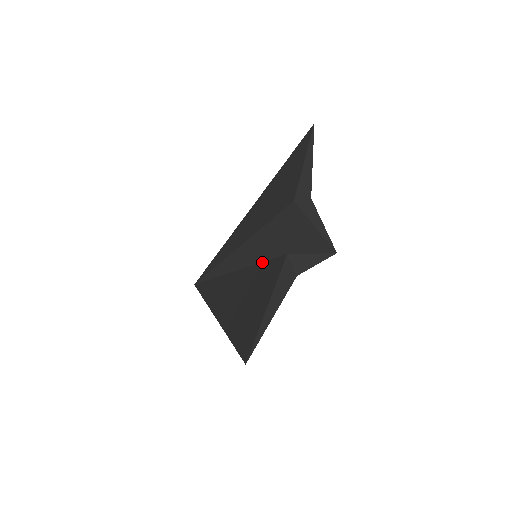
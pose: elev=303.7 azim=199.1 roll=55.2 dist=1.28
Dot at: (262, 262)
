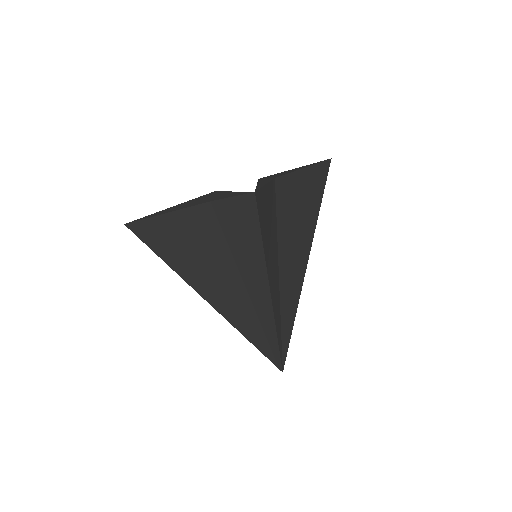
Dot at: occluded
